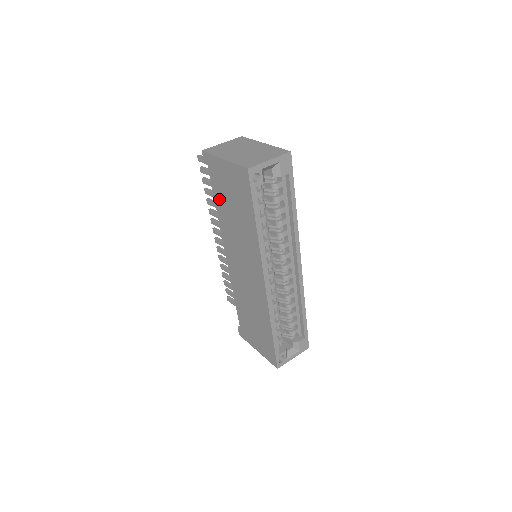
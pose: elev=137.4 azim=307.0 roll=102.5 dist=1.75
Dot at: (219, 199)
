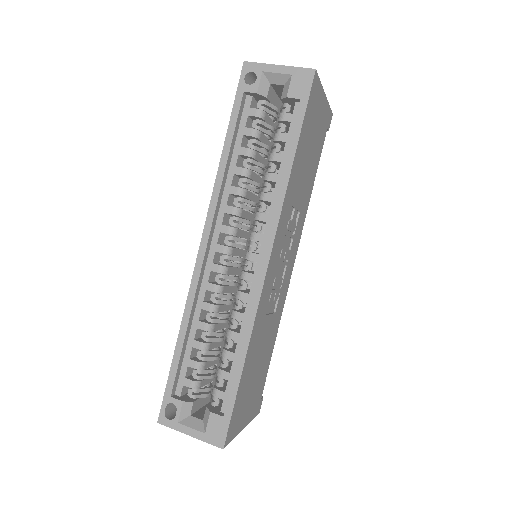
Dot at: occluded
